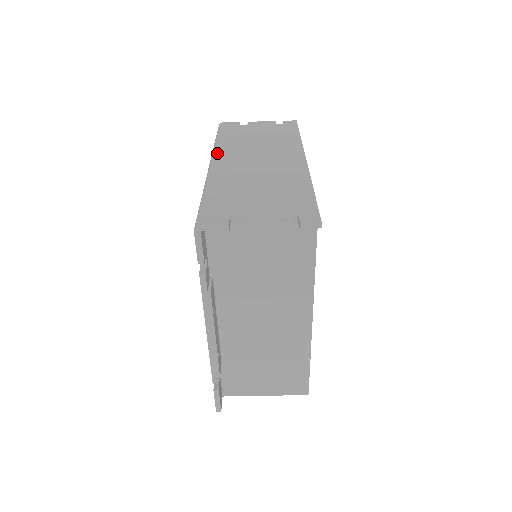
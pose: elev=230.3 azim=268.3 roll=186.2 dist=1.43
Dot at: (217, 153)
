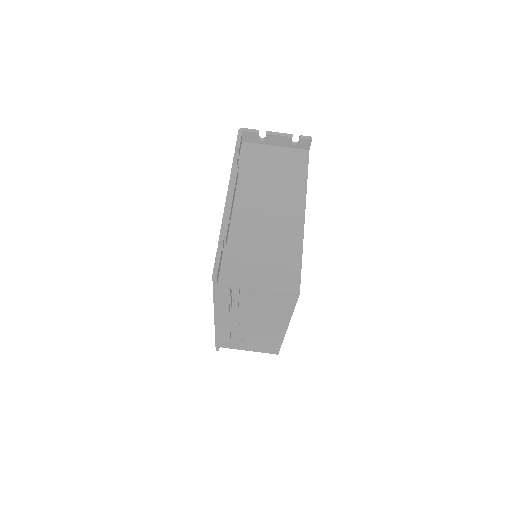
Dot at: occluded
